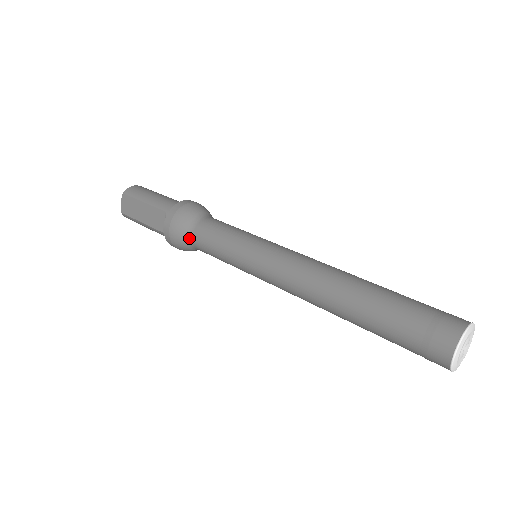
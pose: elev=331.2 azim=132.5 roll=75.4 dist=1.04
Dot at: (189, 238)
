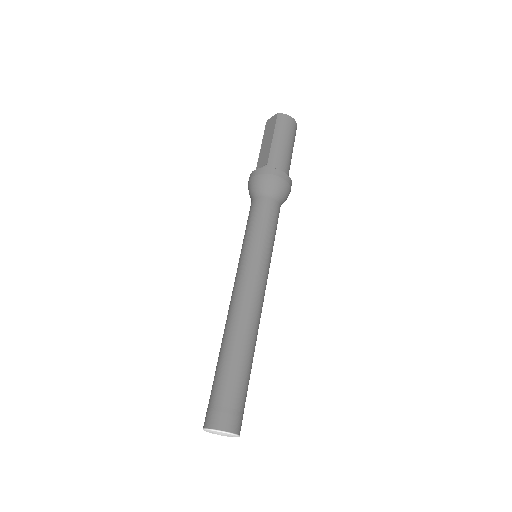
Dot at: (253, 196)
